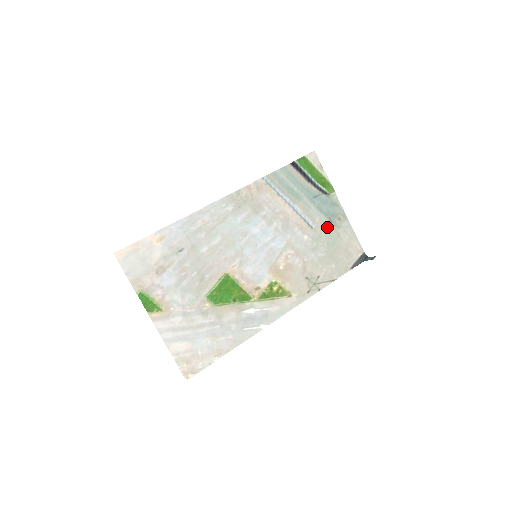
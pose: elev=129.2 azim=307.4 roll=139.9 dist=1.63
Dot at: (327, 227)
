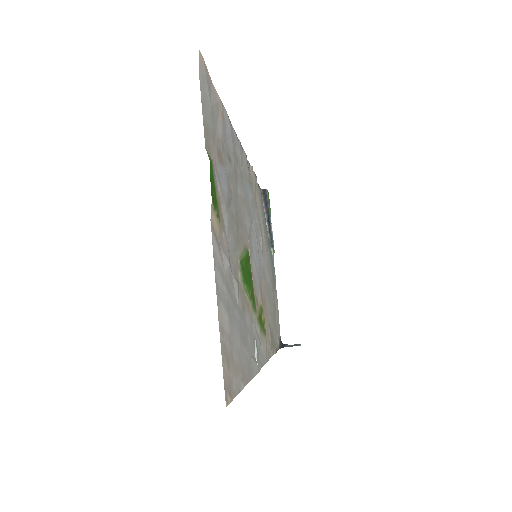
Dot at: (272, 283)
